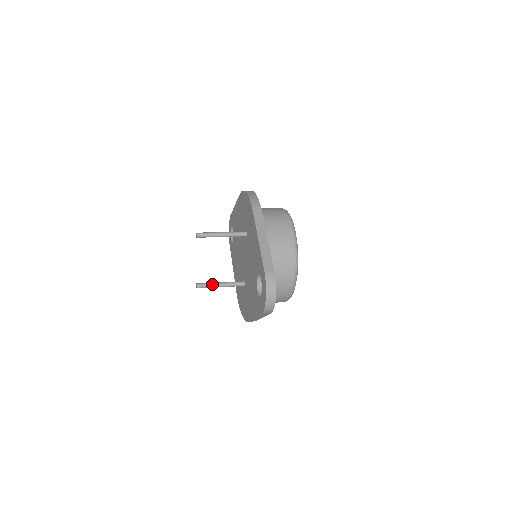
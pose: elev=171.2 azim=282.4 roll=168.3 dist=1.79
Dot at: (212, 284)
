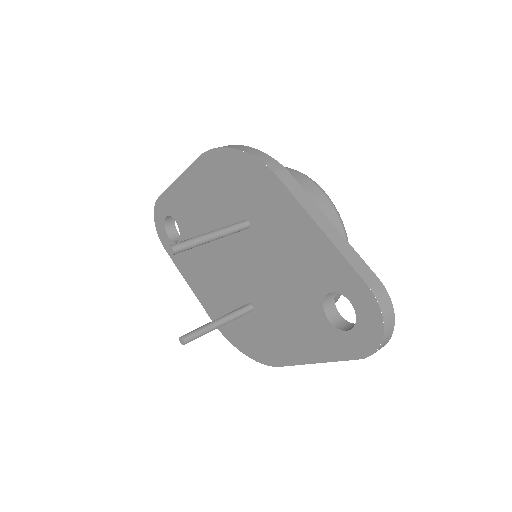
Dot at: (207, 328)
